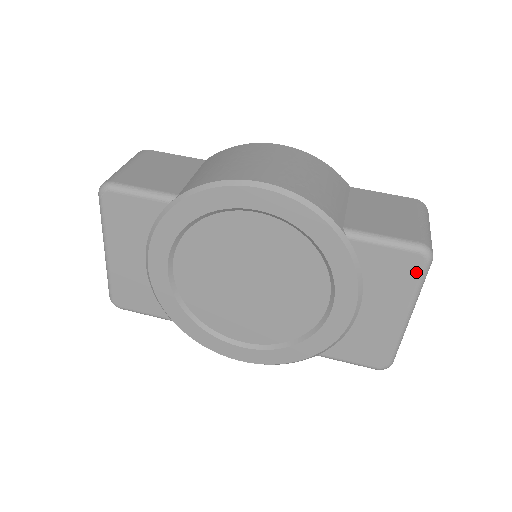
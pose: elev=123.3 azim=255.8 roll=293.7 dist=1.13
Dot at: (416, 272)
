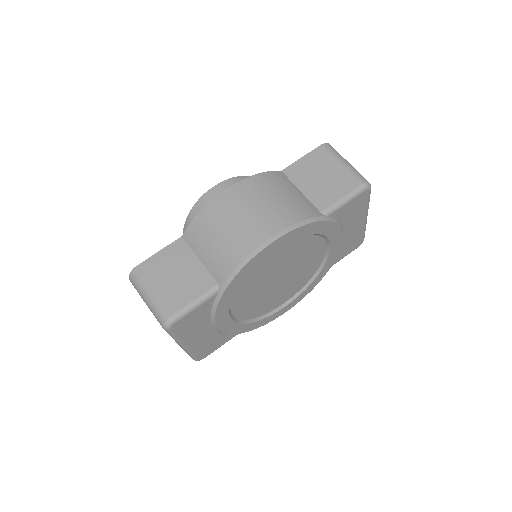
Dot at: (366, 198)
